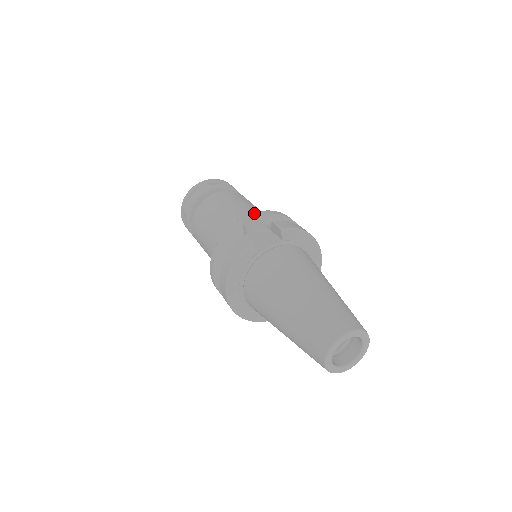
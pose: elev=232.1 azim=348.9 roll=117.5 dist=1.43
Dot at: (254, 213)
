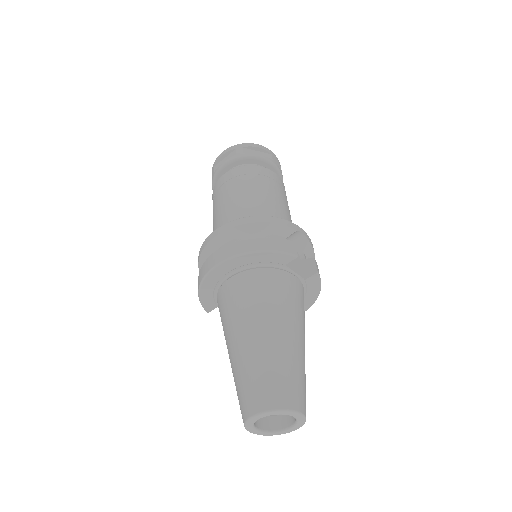
Dot at: occluded
